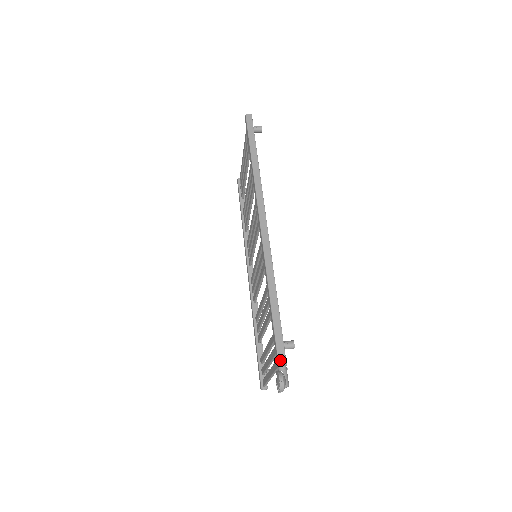
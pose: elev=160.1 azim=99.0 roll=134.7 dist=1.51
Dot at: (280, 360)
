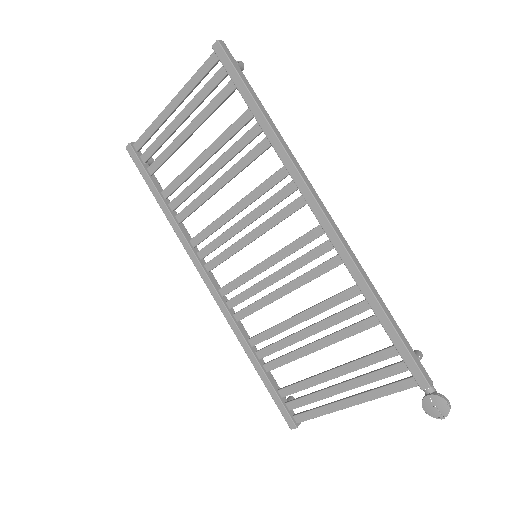
Dot at: (428, 380)
